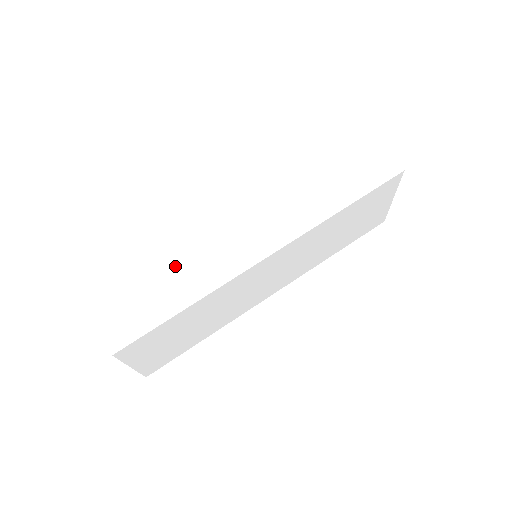
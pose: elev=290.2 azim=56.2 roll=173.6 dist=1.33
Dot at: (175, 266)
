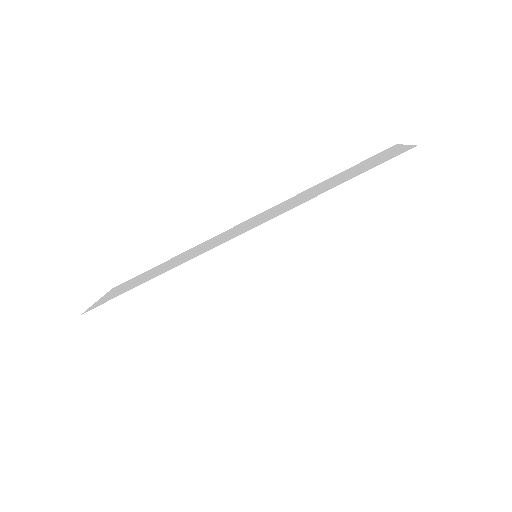
Dot at: (168, 291)
